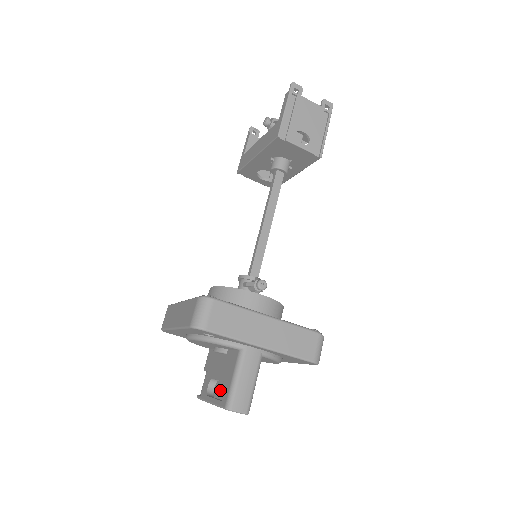
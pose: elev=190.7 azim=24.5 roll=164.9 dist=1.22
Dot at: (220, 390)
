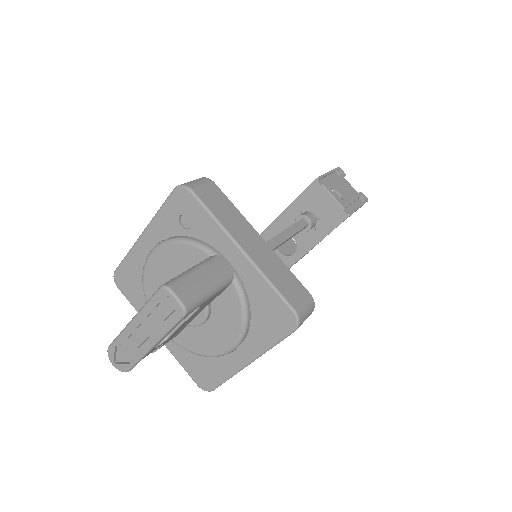
Dot at: occluded
